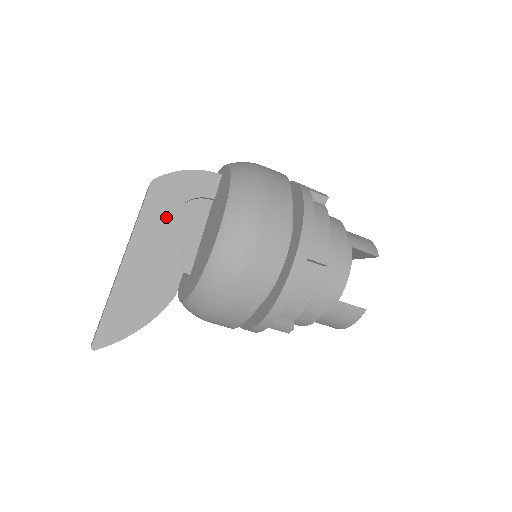
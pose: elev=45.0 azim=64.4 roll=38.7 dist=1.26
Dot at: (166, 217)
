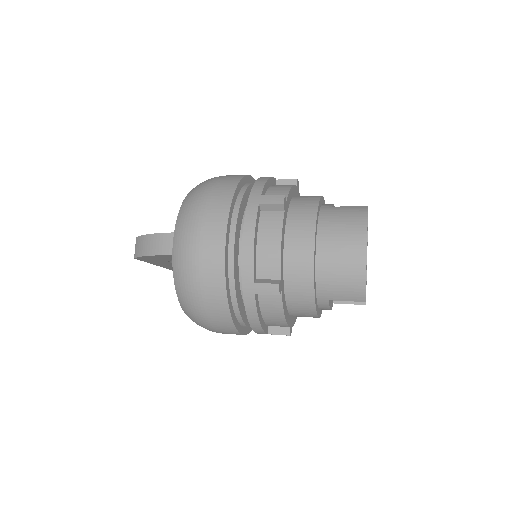
Dot at: (166, 263)
